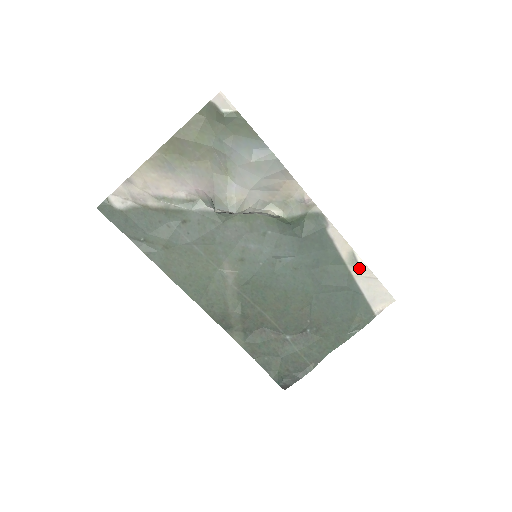
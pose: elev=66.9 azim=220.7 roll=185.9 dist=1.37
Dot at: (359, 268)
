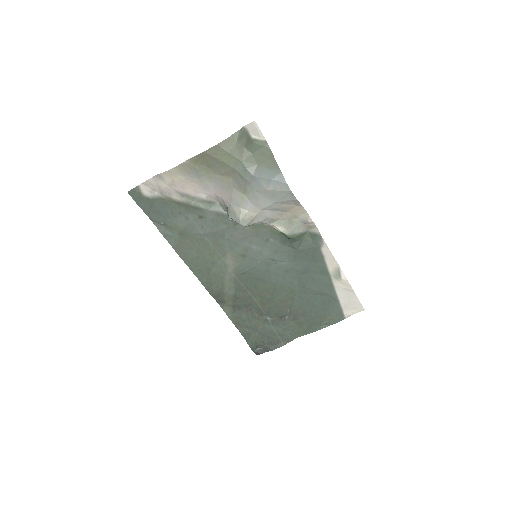
Dot at: (341, 281)
